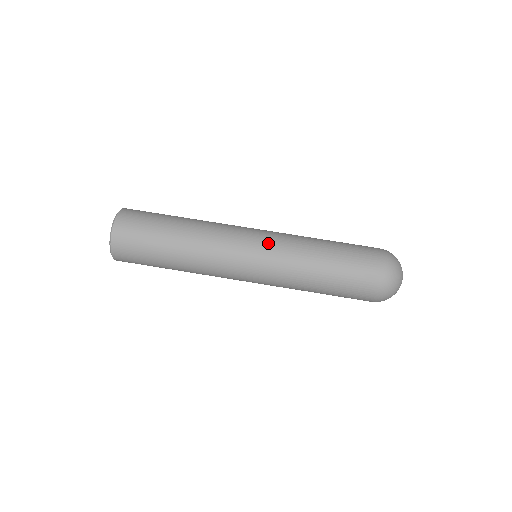
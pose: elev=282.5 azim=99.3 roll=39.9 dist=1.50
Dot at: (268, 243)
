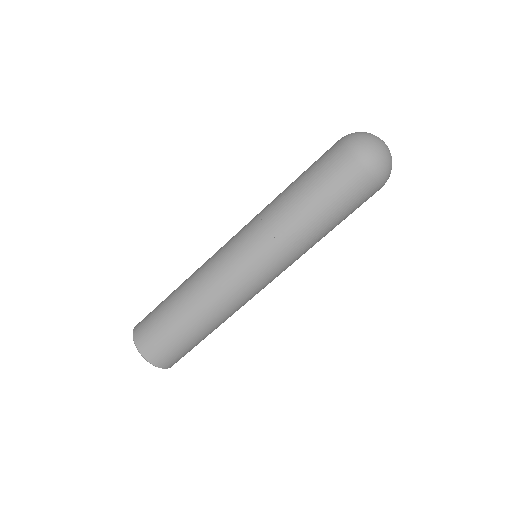
Dot at: (251, 244)
